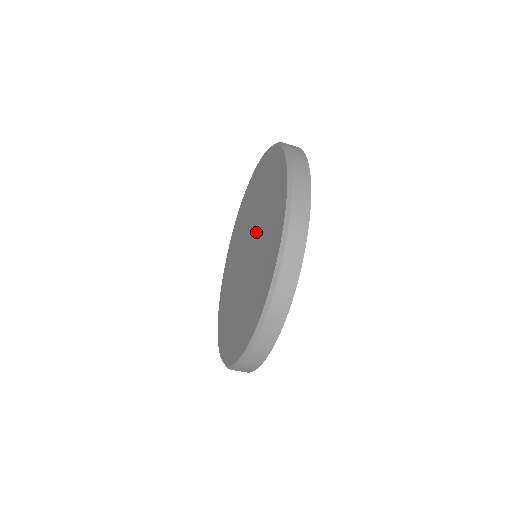
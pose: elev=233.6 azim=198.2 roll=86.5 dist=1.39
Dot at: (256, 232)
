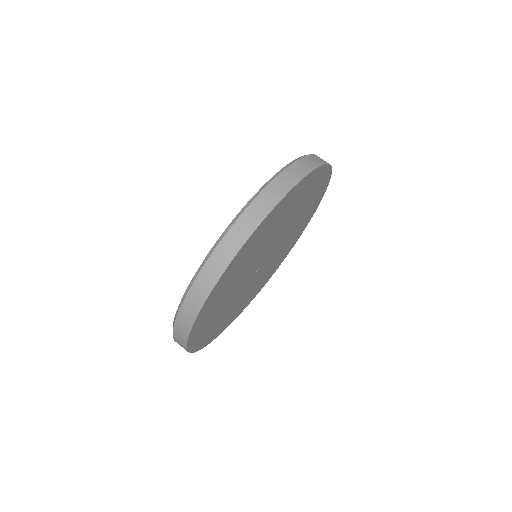
Dot at: occluded
